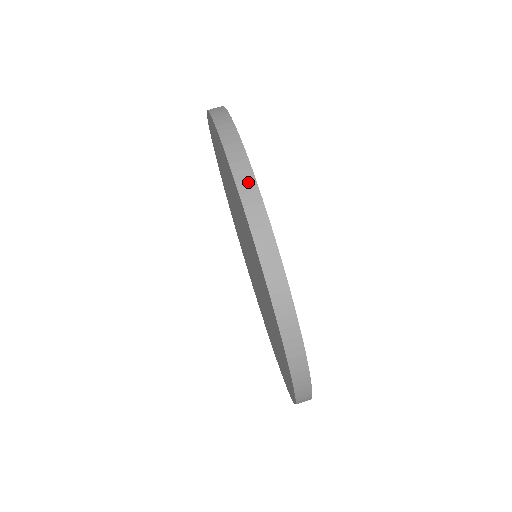
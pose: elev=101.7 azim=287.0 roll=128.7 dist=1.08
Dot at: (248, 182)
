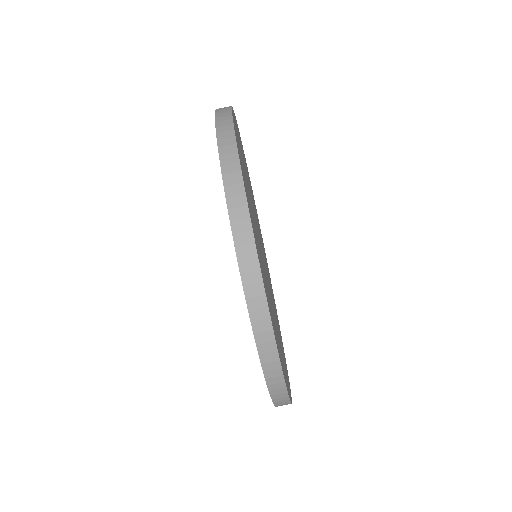
Dot at: (283, 401)
